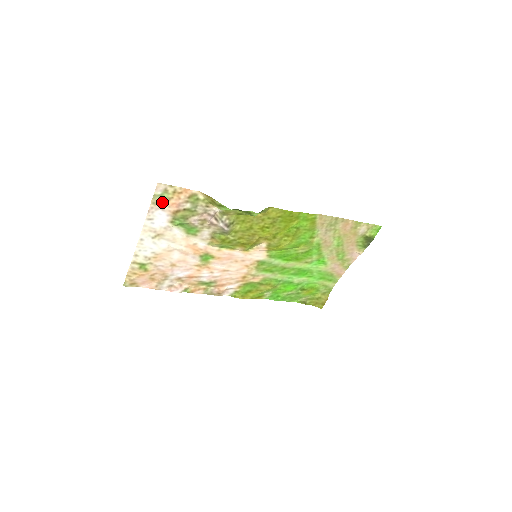
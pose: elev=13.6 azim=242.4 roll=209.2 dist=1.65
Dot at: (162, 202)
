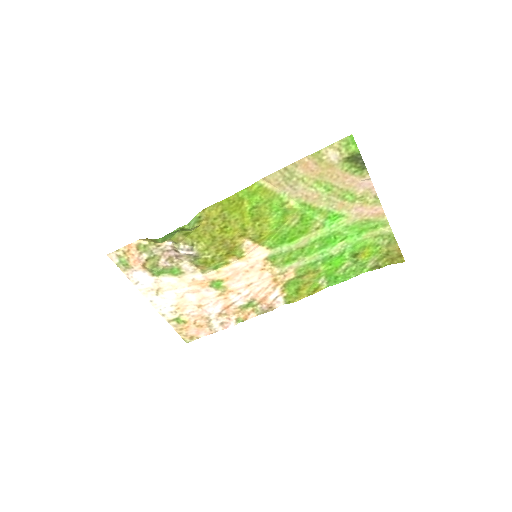
Dot at: (127, 266)
